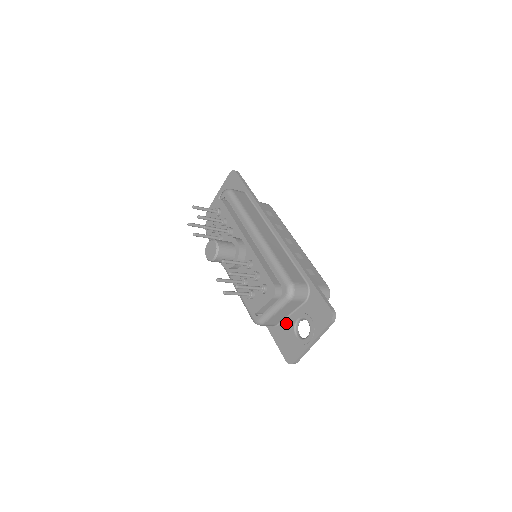
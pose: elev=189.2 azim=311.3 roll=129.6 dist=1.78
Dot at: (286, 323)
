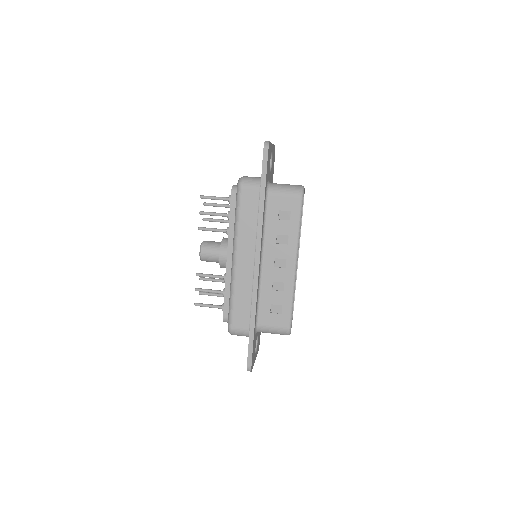
Dot at: occluded
